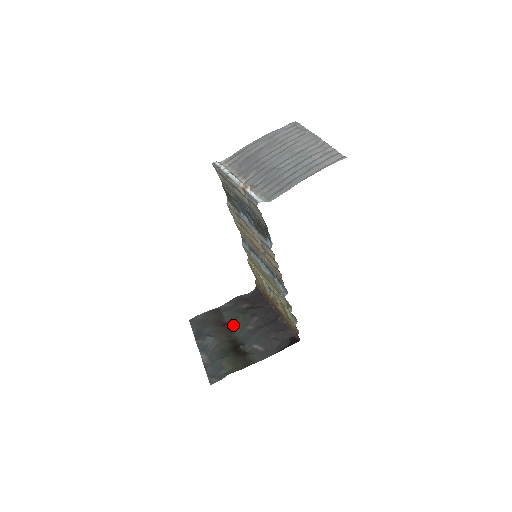
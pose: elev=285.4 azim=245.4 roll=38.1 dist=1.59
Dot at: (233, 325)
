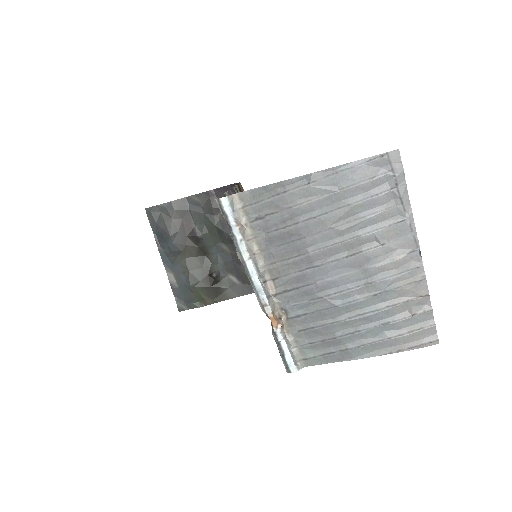
Dot at: (205, 238)
